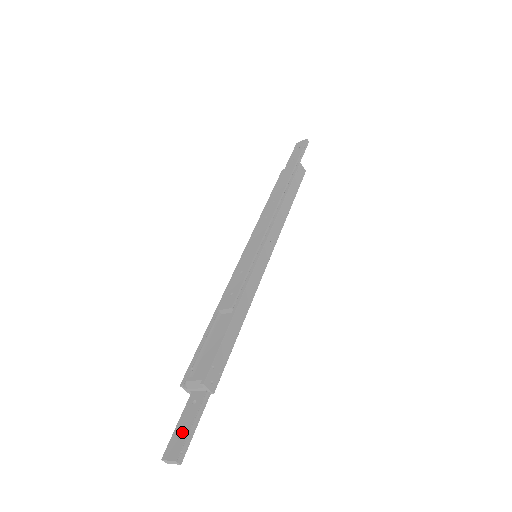
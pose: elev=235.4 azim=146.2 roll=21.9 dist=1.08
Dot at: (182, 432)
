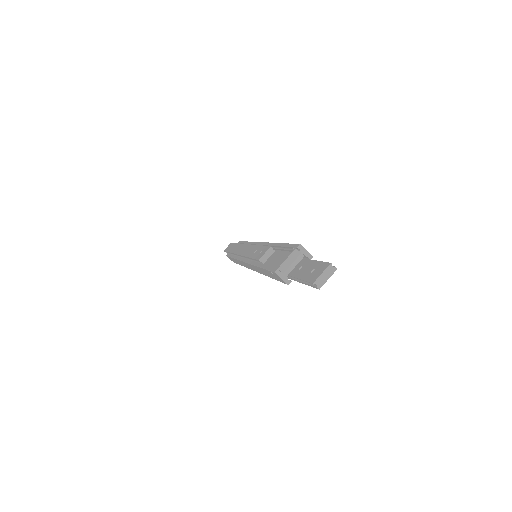
Dot at: (312, 268)
